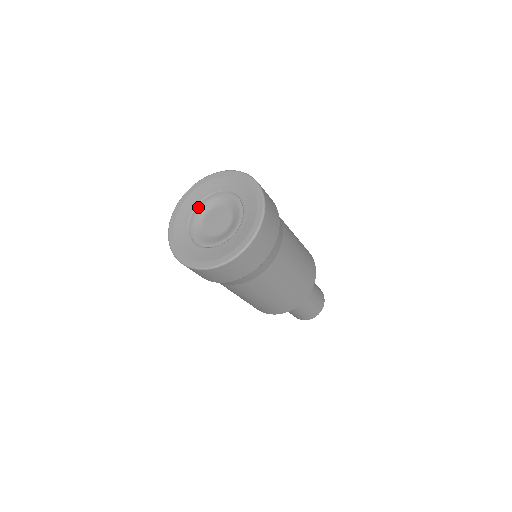
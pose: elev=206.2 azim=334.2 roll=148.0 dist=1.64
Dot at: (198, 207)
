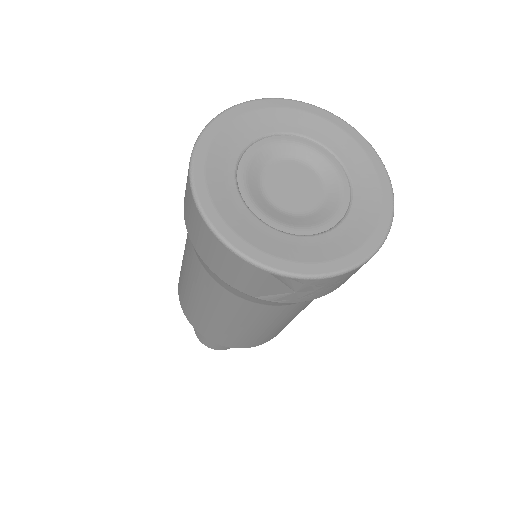
Dot at: (242, 187)
